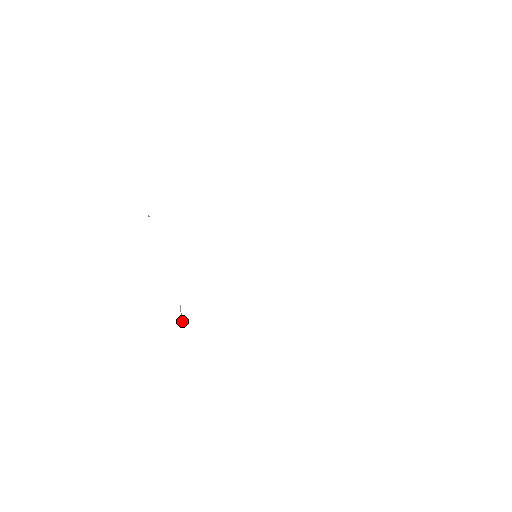
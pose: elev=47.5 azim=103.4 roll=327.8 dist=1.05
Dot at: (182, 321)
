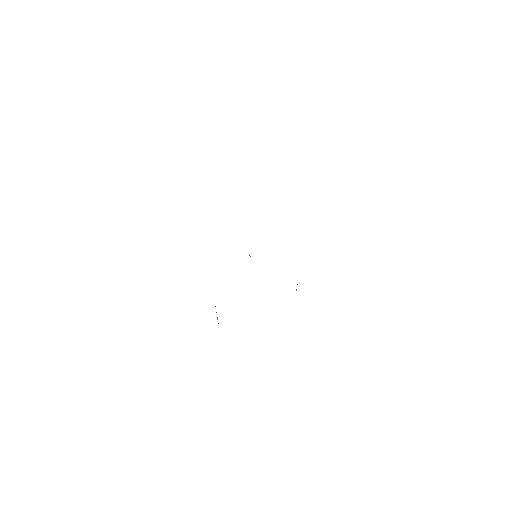
Dot at: occluded
